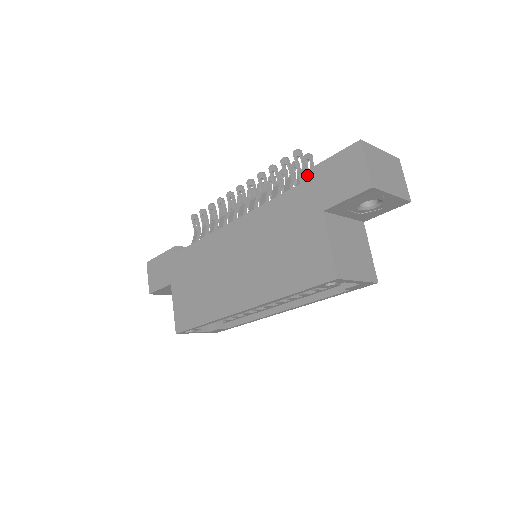
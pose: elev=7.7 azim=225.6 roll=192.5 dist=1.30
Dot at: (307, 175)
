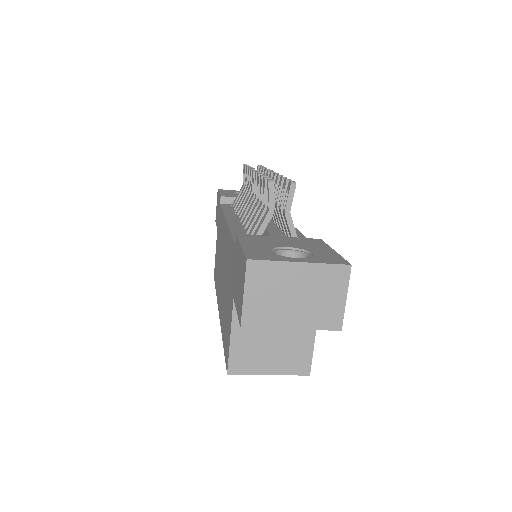
Dot at: (236, 243)
